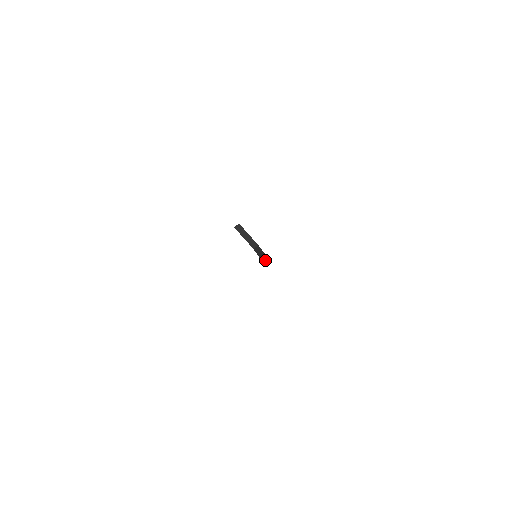
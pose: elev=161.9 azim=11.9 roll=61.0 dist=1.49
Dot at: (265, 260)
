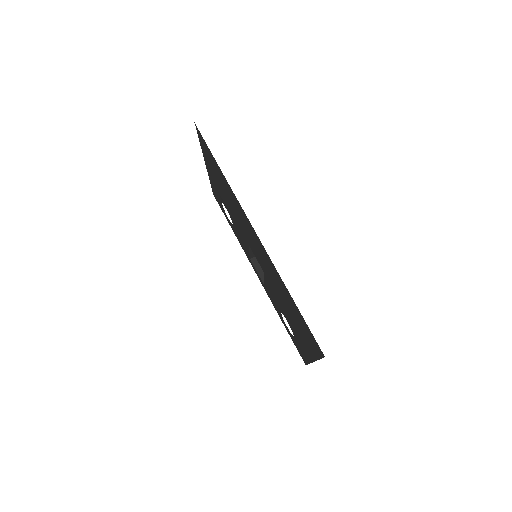
Dot at: occluded
